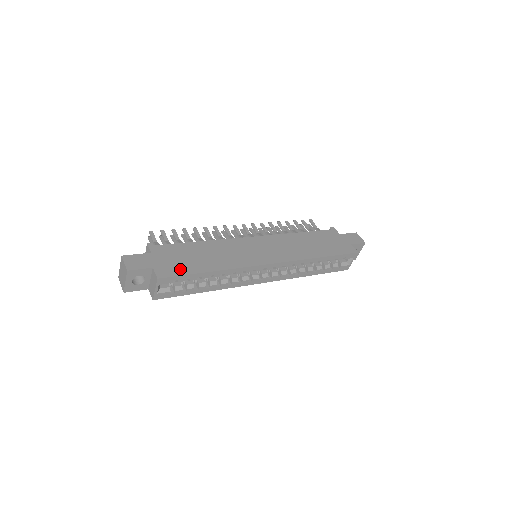
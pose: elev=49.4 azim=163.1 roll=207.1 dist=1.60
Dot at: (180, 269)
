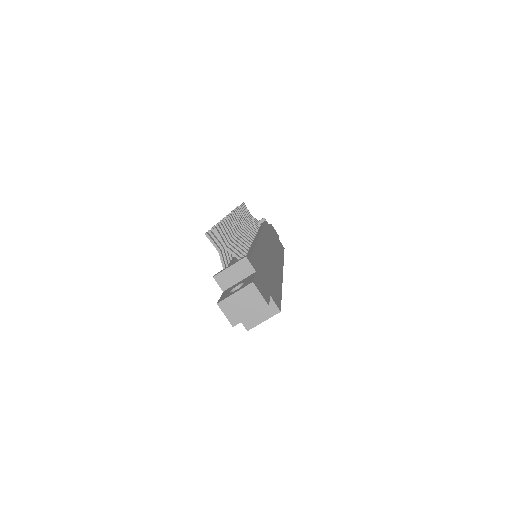
Dot at: (276, 293)
